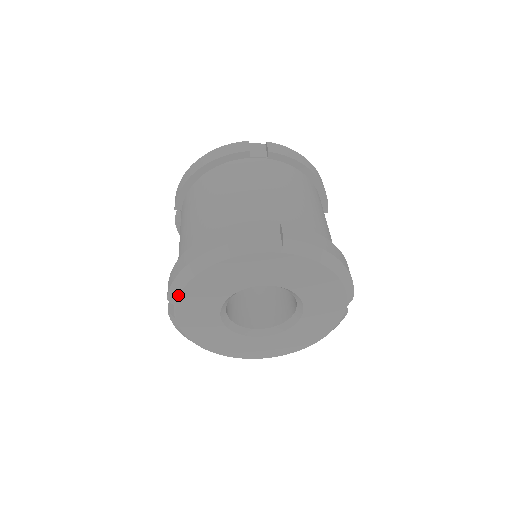
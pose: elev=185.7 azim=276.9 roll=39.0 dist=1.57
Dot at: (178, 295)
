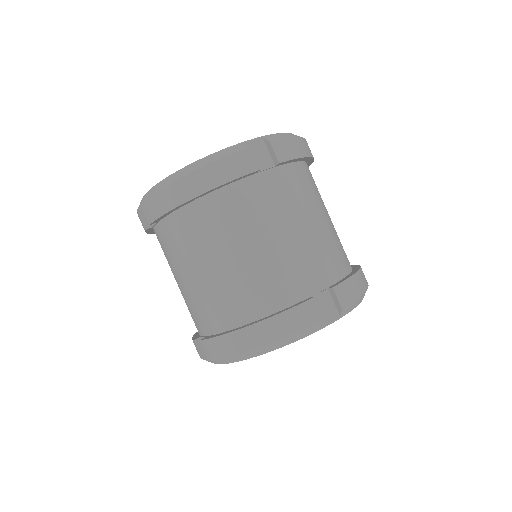
Dot at: occluded
